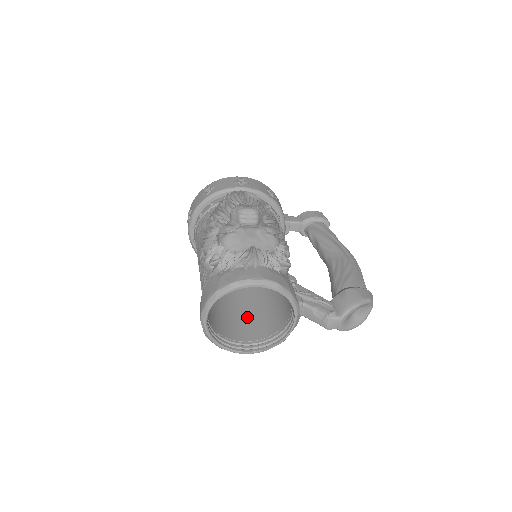
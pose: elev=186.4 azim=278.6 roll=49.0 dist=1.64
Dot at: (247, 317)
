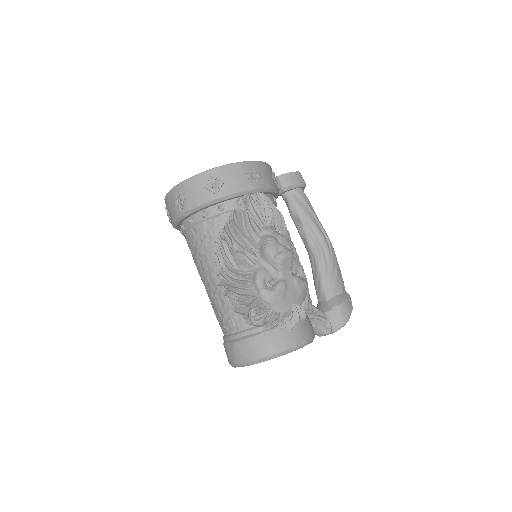
Dot at: occluded
